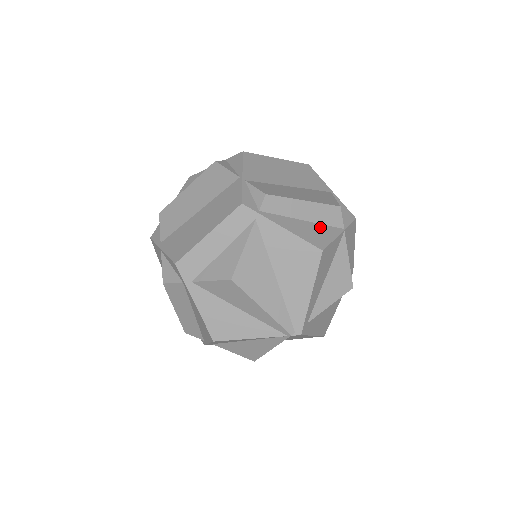
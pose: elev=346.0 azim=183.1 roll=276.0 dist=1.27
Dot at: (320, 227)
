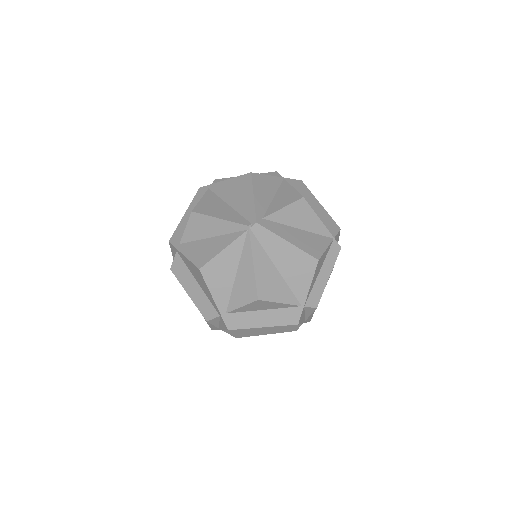
Dot at: occluded
